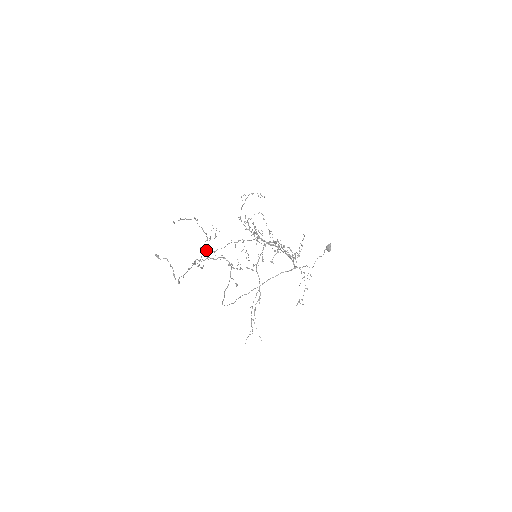
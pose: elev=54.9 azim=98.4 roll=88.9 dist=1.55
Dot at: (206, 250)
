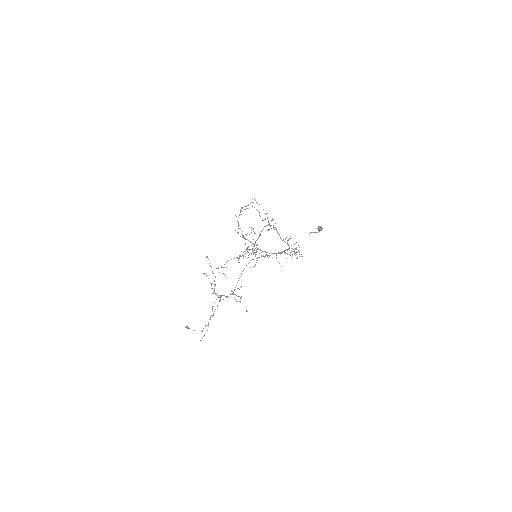
Dot at: (219, 297)
